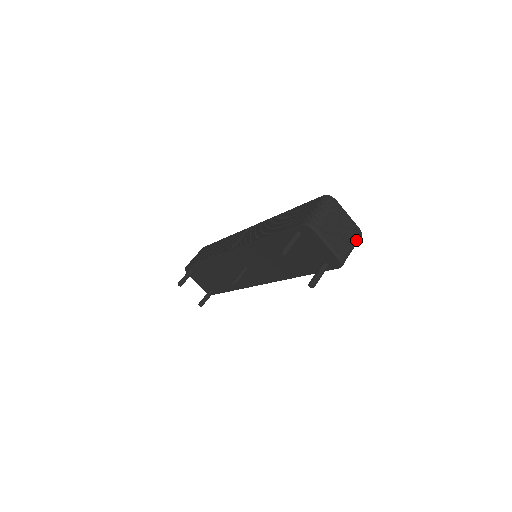
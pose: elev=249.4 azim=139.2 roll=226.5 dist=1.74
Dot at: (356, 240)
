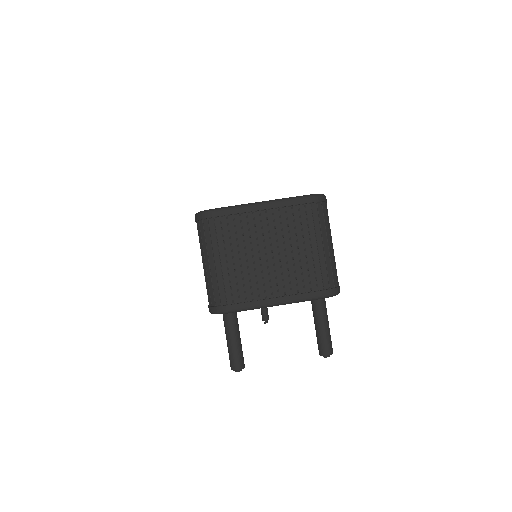
Dot at: (318, 223)
